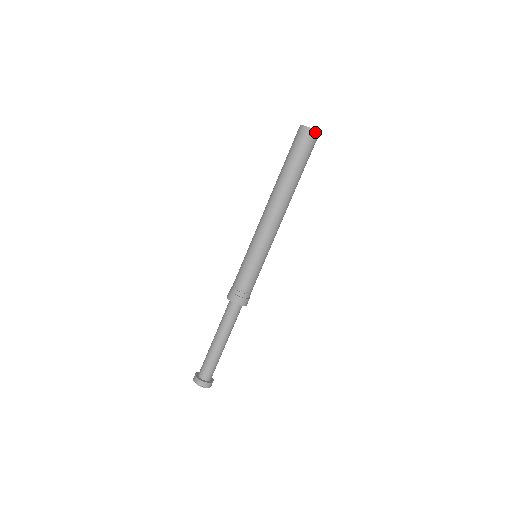
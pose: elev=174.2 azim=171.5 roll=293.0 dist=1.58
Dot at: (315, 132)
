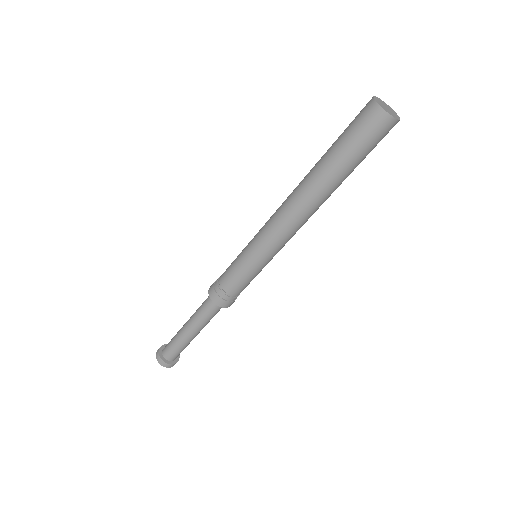
Dot at: (398, 121)
